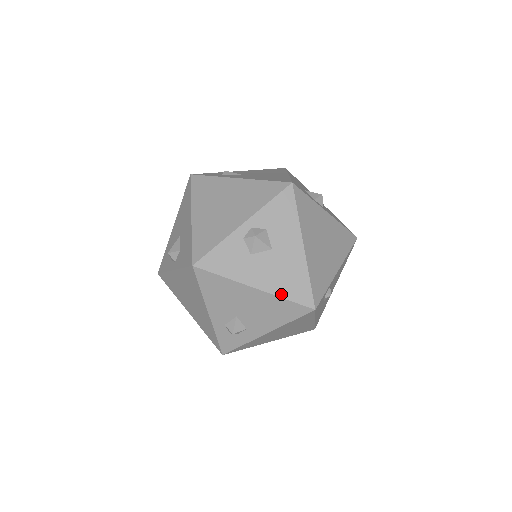
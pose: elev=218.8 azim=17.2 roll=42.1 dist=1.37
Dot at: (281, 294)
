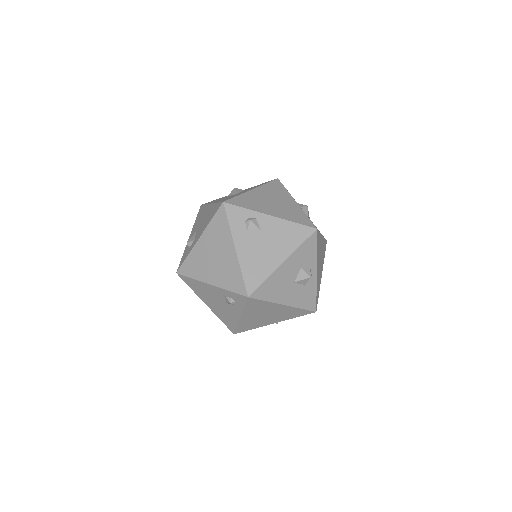
Dot at: occluded
